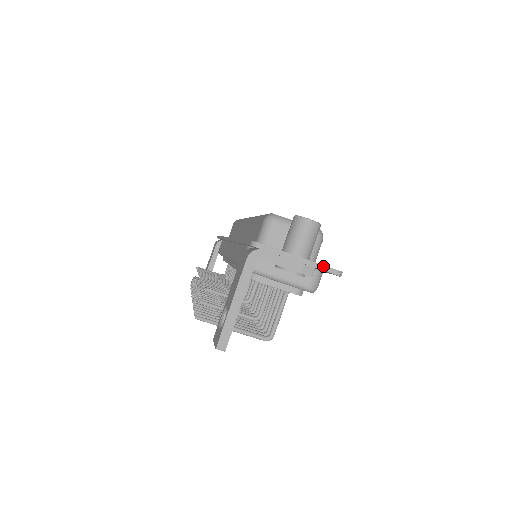
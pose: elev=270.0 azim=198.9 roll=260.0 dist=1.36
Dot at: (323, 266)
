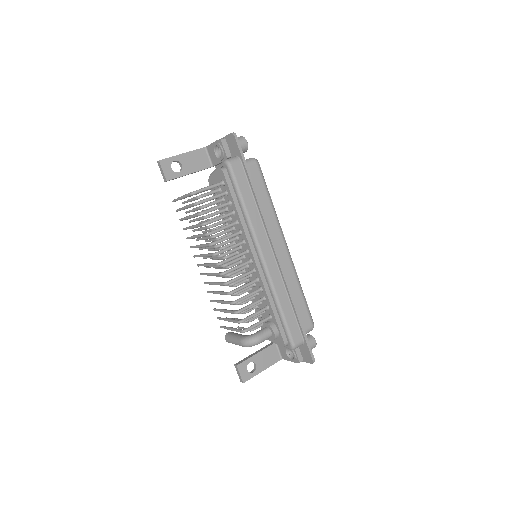
Dot at: (228, 135)
